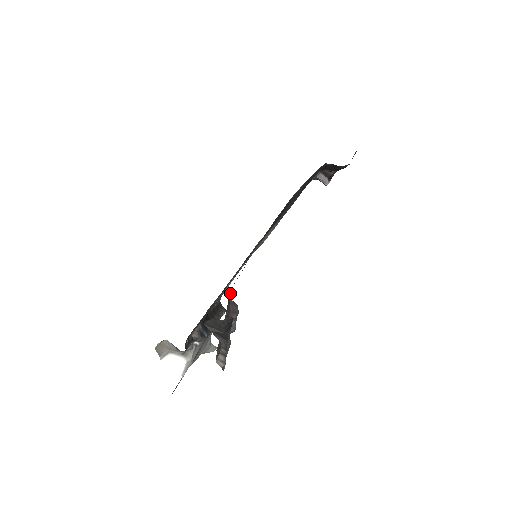
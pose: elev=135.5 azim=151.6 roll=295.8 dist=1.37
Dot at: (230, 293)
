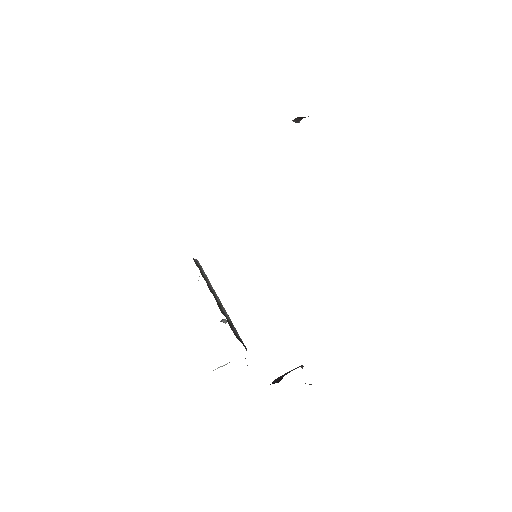
Dot at: occluded
